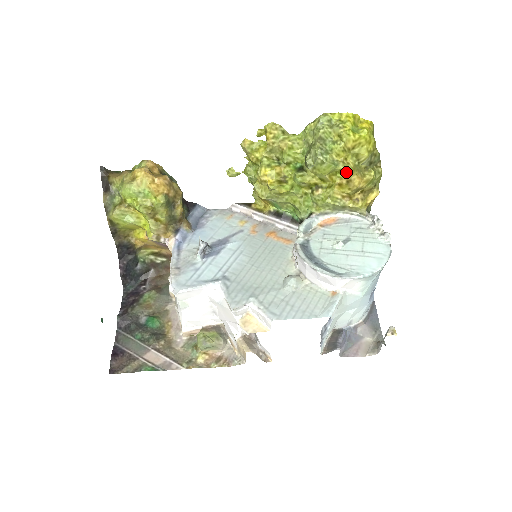
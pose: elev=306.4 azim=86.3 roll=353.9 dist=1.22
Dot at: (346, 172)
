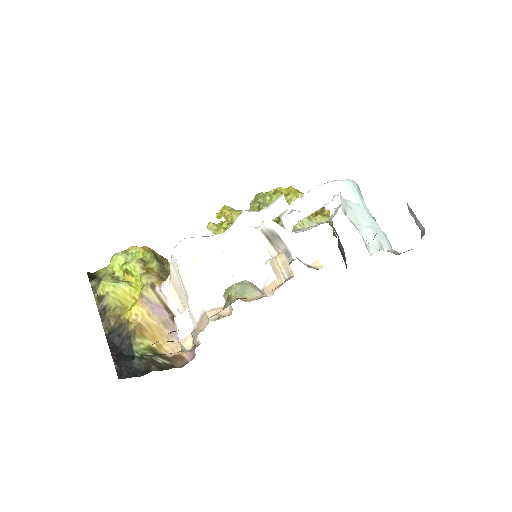
Dot at: (292, 197)
